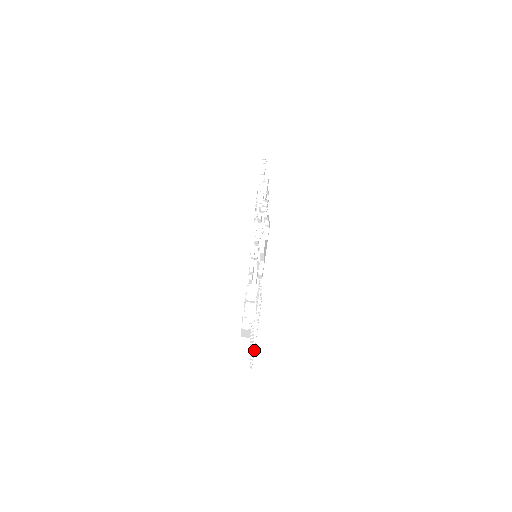
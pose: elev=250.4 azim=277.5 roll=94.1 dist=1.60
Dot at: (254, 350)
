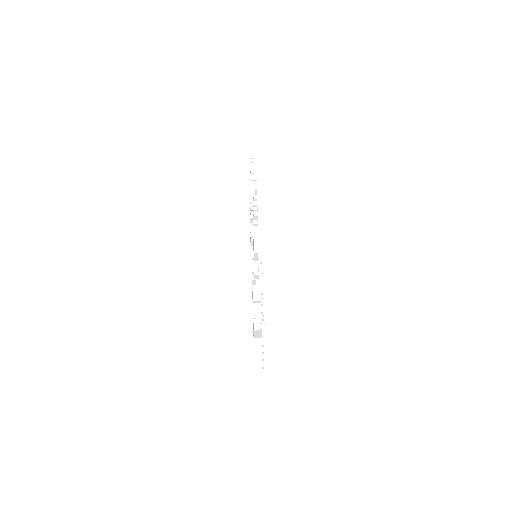
Dot at: occluded
